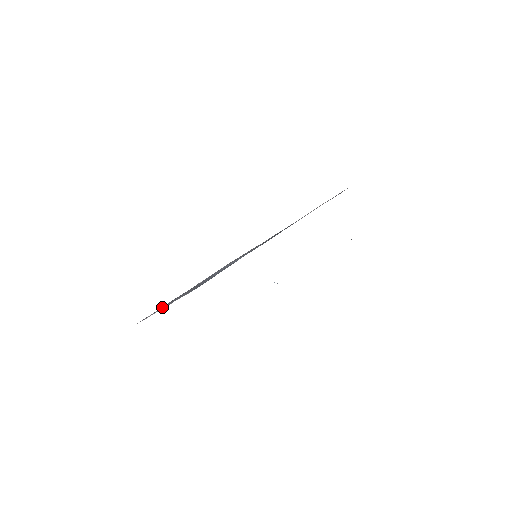
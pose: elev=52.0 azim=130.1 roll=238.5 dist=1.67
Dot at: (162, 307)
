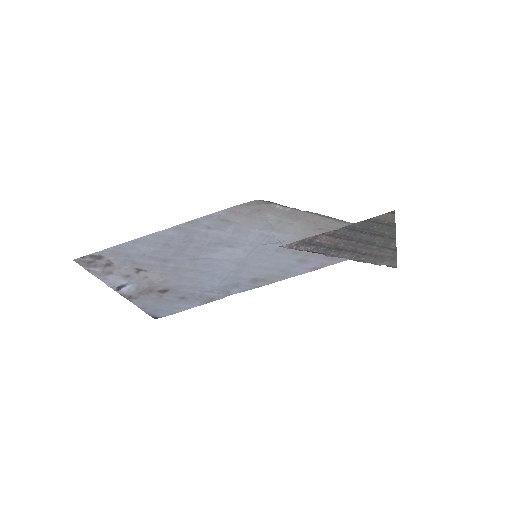
Dot at: (118, 267)
